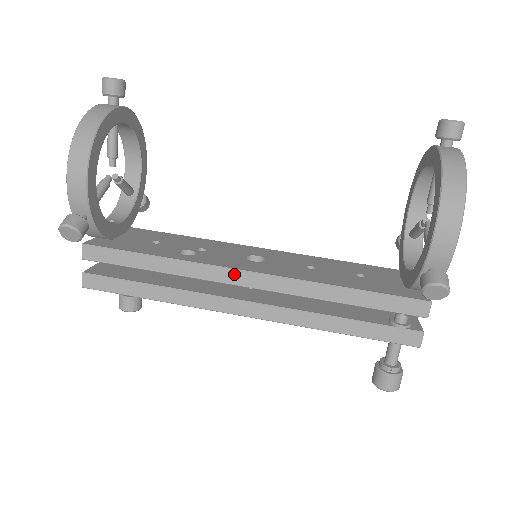
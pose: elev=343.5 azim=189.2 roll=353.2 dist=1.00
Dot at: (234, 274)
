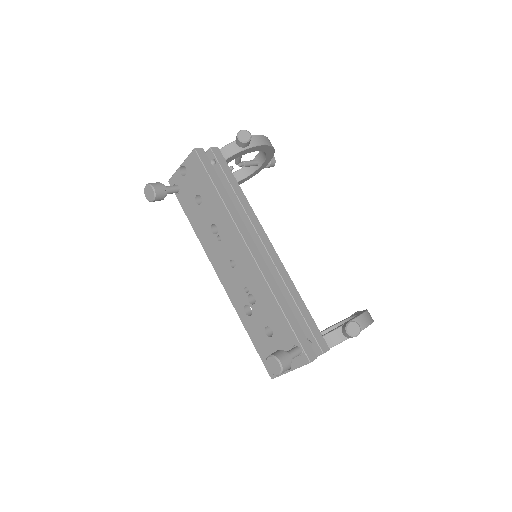
Dot at: (265, 236)
